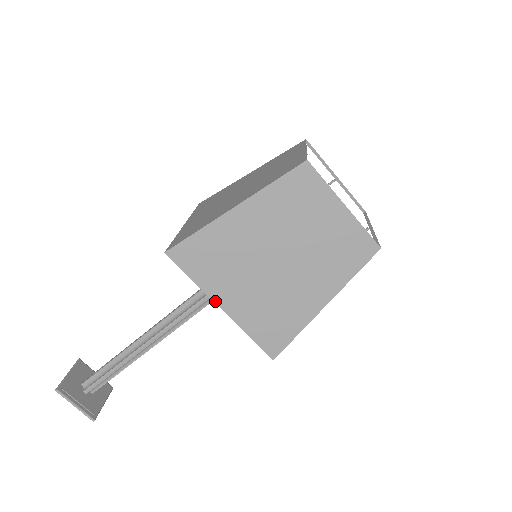
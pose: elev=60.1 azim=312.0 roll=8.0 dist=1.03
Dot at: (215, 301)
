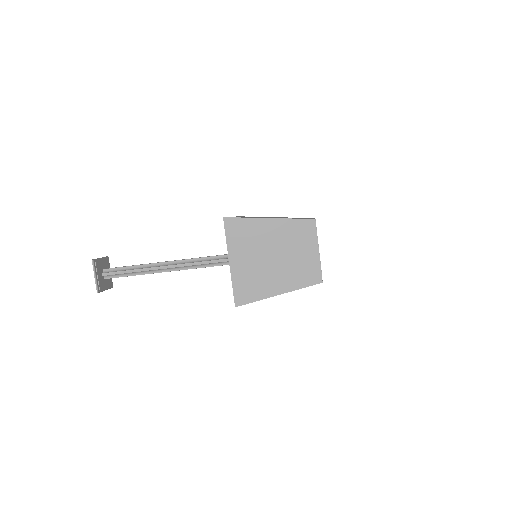
Dot at: occluded
